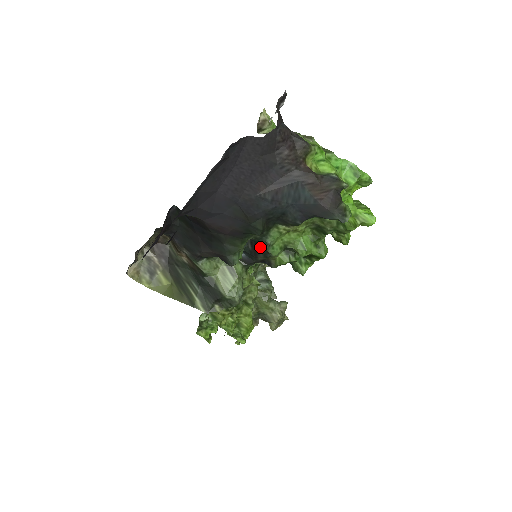
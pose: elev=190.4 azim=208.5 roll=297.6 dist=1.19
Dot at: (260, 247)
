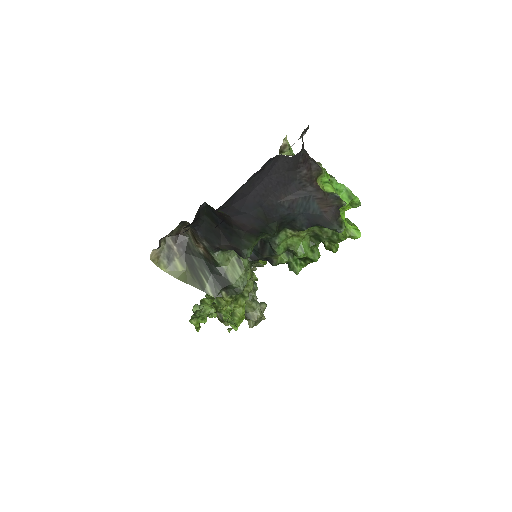
Dot at: (268, 246)
